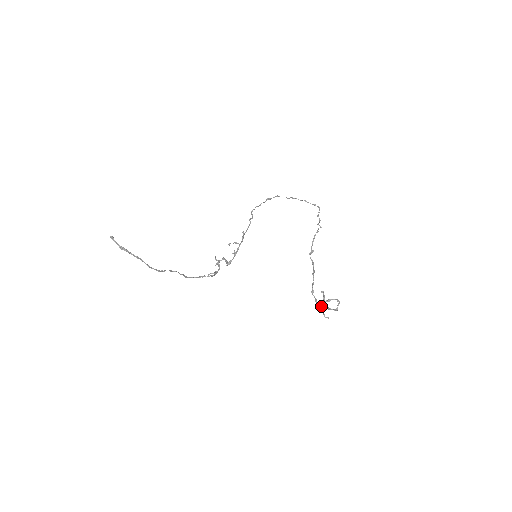
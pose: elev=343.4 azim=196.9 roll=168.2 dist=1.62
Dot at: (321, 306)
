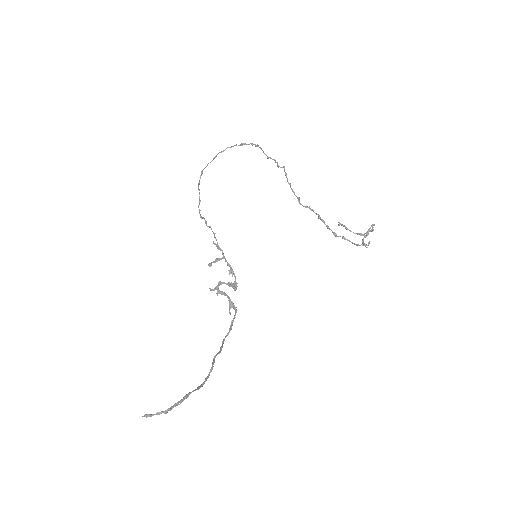
Dot at: (364, 245)
